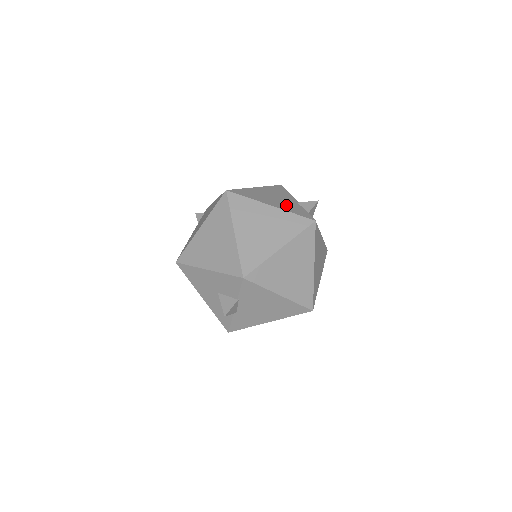
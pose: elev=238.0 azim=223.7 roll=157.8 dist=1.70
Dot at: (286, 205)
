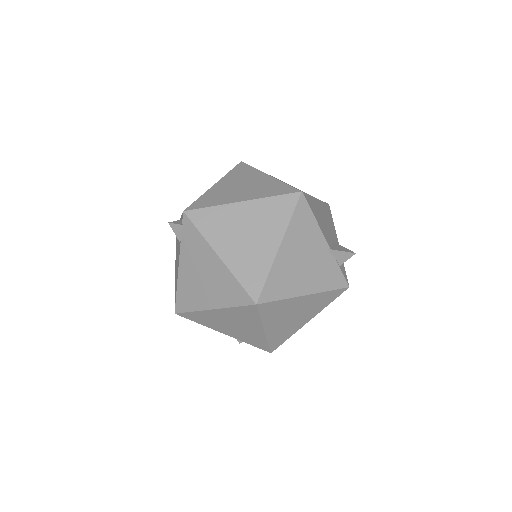
Dot at: (319, 274)
